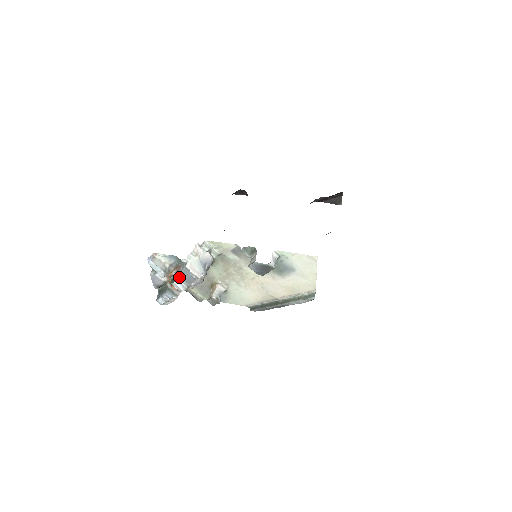
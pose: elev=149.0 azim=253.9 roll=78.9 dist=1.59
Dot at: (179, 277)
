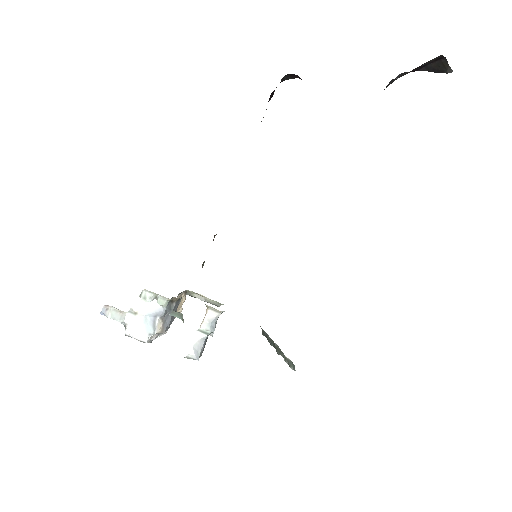
Dot at: occluded
